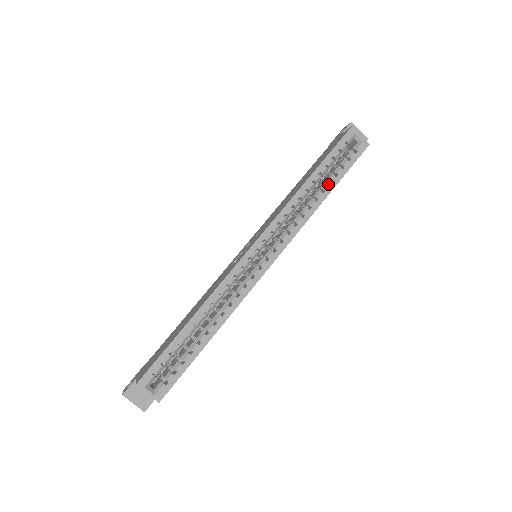
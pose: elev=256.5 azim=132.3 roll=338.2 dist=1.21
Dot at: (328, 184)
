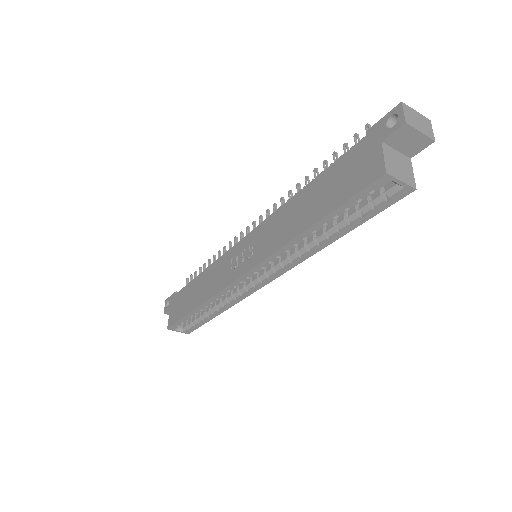
Dot at: (337, 232)
